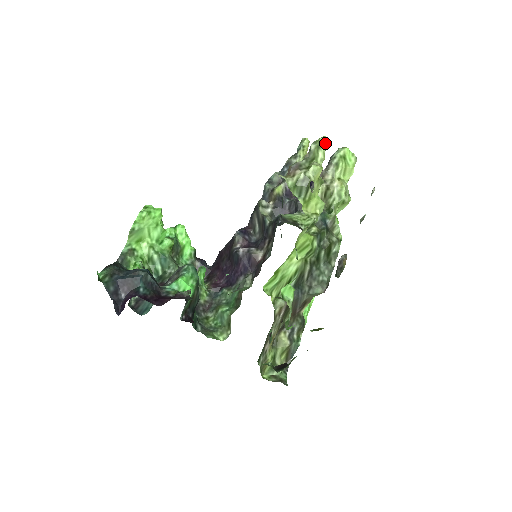
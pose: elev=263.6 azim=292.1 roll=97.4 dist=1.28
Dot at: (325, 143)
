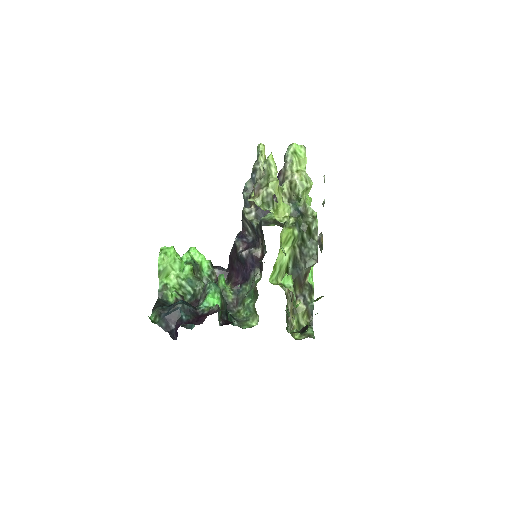
Dot at: (273, 159)
